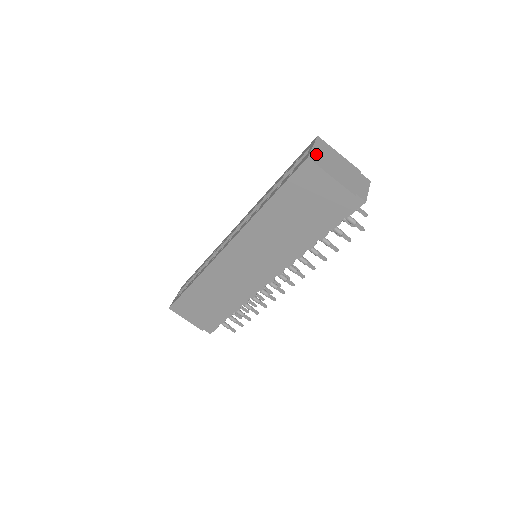
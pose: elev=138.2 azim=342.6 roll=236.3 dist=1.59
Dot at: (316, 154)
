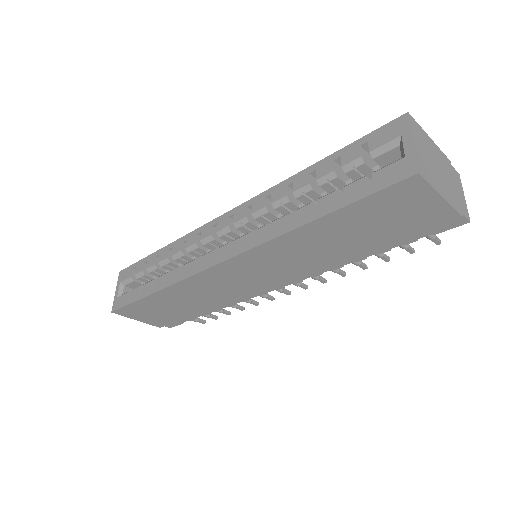
Dot at: (420, 157)
